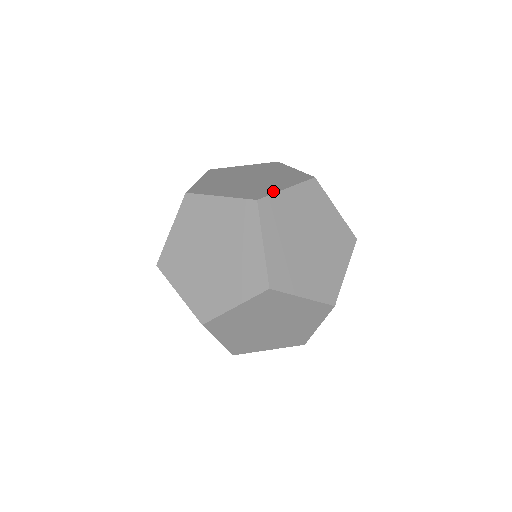
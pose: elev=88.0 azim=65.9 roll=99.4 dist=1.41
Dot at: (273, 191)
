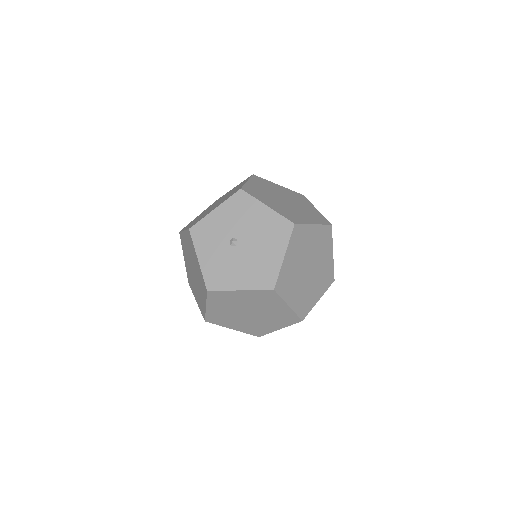
Dot at: occluded
